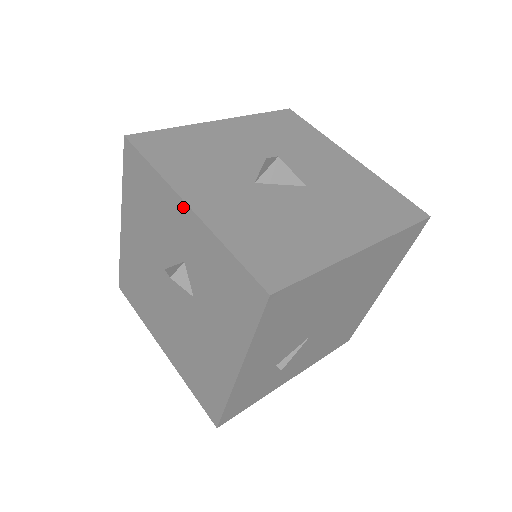
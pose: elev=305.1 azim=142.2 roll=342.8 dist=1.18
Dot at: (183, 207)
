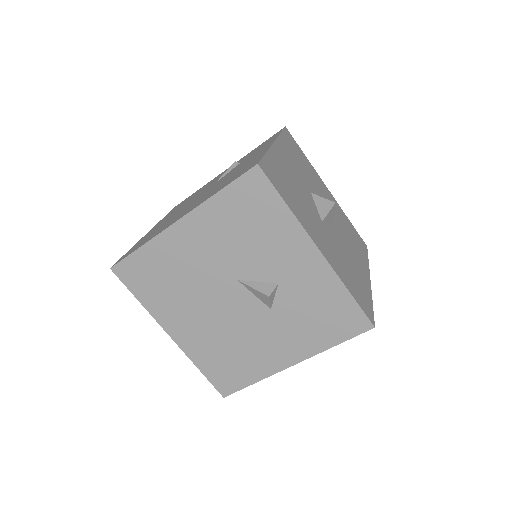
Dot at: (312, 250)
